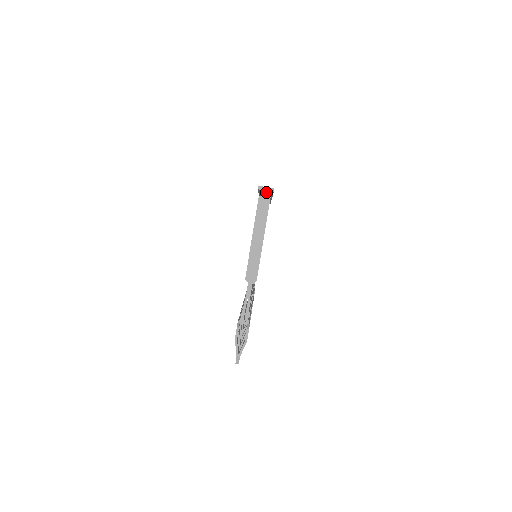
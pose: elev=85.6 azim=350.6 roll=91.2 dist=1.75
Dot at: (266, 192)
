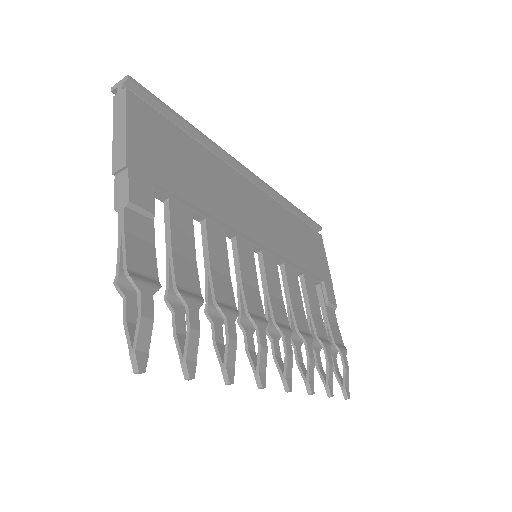
Dot at: (120, 86)
